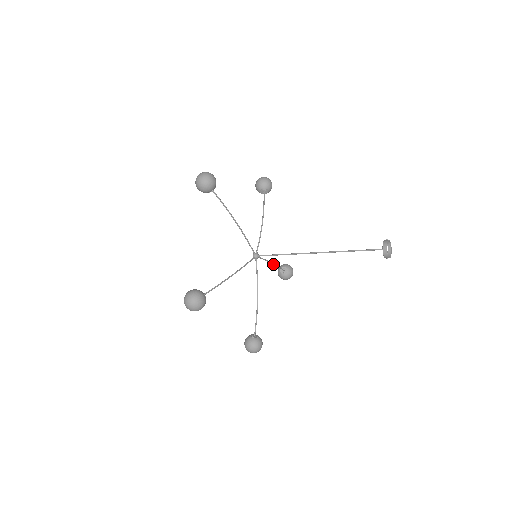
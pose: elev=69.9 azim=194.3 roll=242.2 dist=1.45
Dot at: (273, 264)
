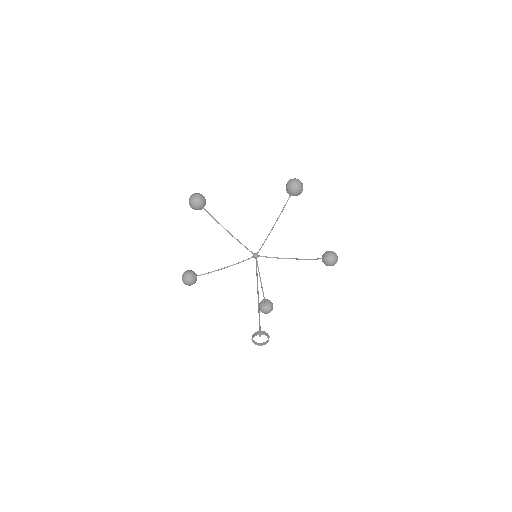
Dot at: (261, 282)
